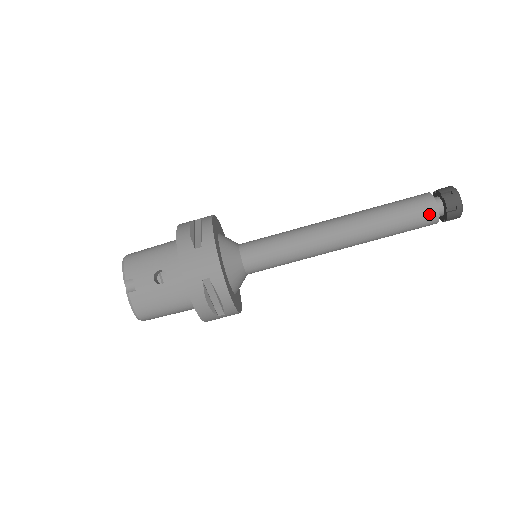
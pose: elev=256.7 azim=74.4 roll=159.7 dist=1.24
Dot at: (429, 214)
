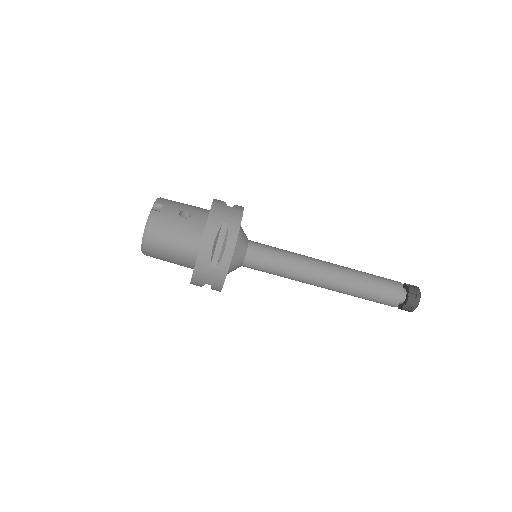
Dot at: (396, 289)
